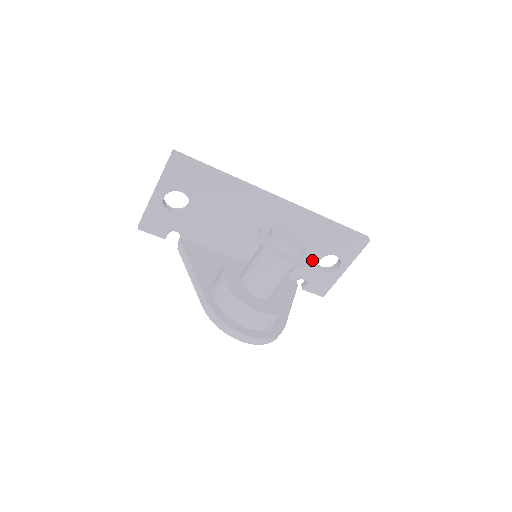
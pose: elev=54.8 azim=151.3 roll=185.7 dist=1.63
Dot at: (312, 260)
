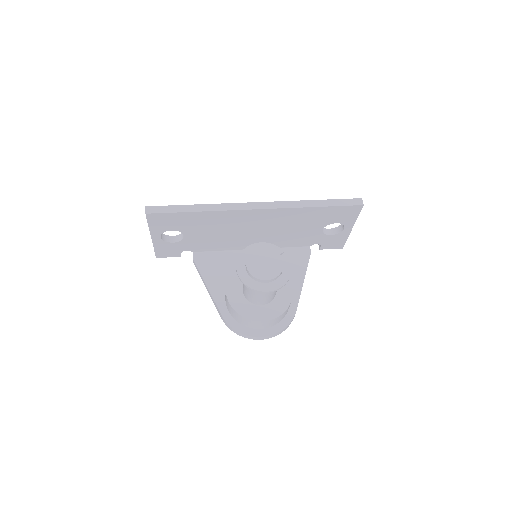
Dot at: (315, 232)
